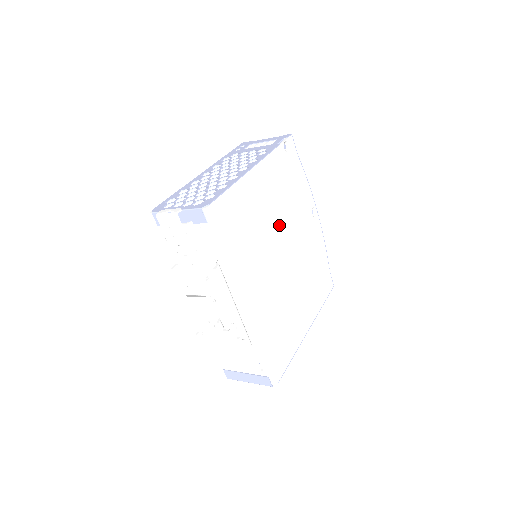
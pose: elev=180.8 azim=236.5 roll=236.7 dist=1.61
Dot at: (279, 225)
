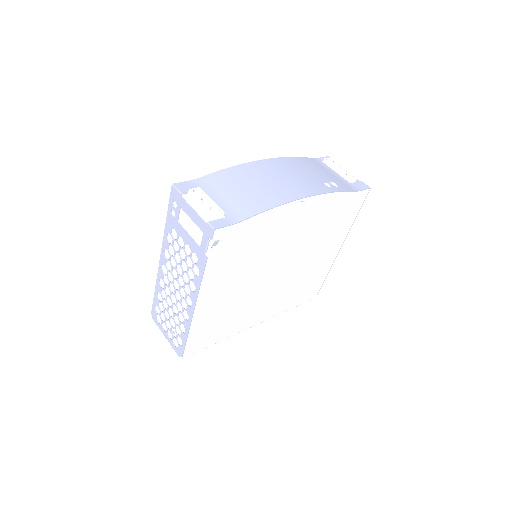
Dot at: (256, 275)
